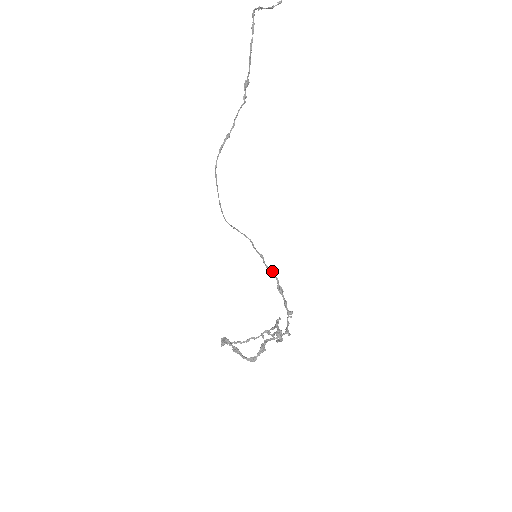
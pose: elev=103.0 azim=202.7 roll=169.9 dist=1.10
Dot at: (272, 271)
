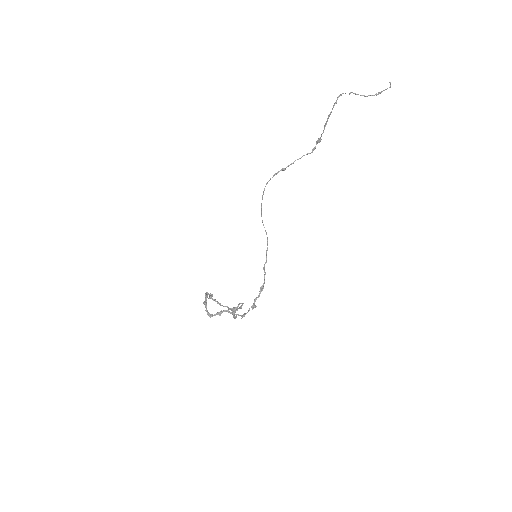
Dot at: (265, 274)
